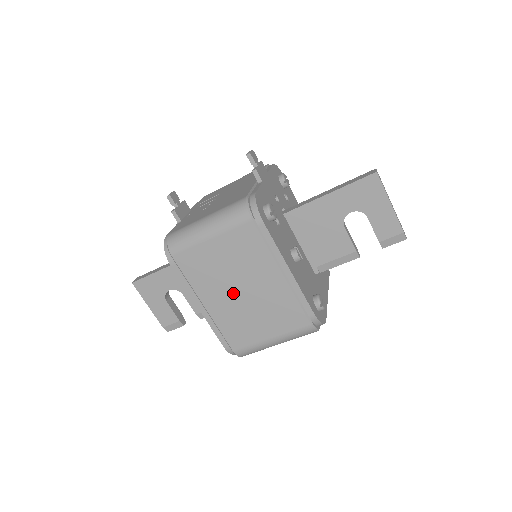
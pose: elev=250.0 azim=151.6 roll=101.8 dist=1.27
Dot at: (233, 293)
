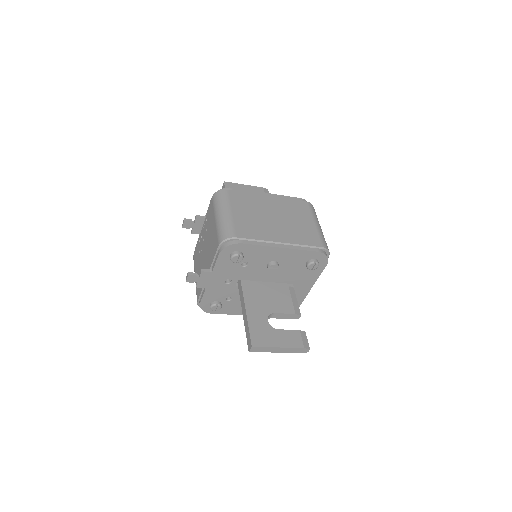
Dot at: occluded
